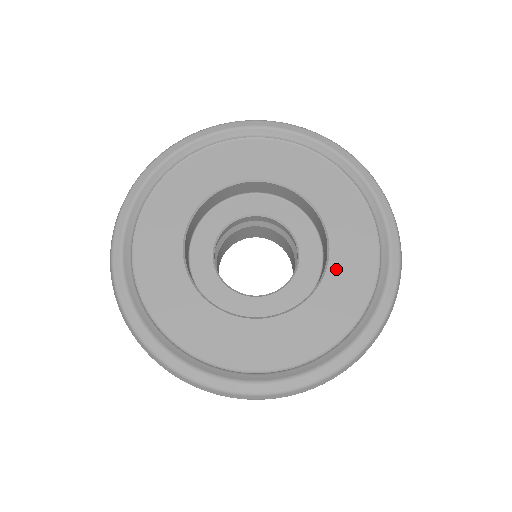
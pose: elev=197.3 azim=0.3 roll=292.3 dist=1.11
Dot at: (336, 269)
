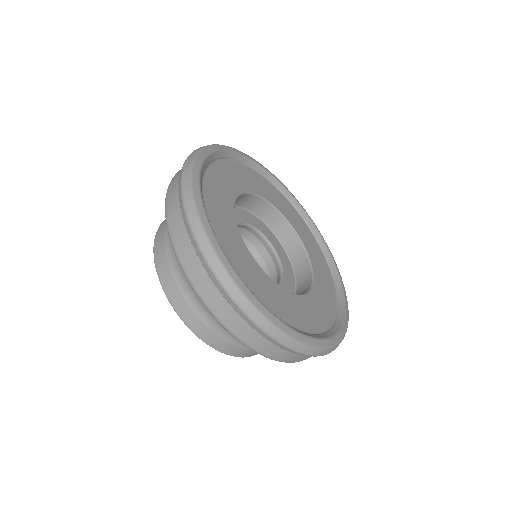
Dot at: (300, 301)
